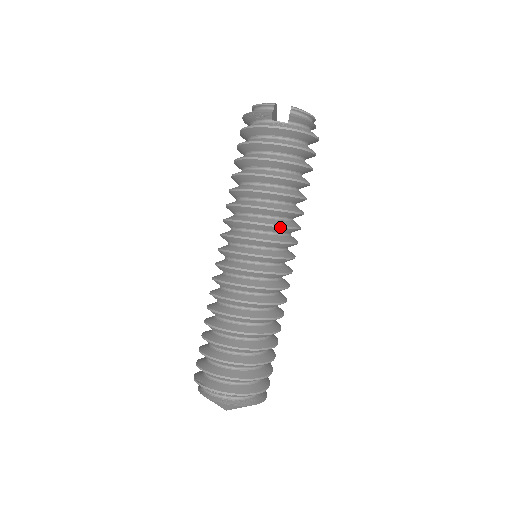
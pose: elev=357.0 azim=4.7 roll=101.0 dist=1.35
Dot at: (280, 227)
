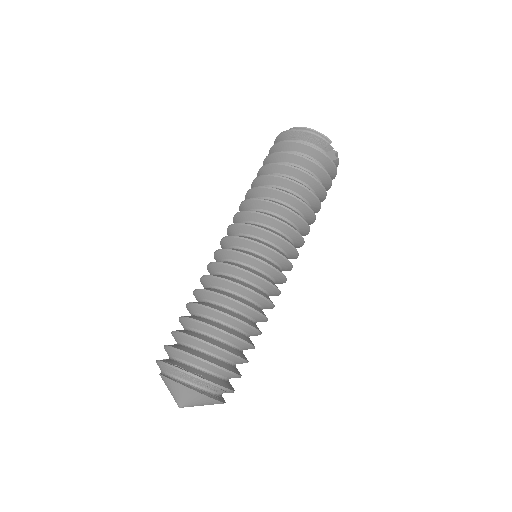
Dot at: occluded
